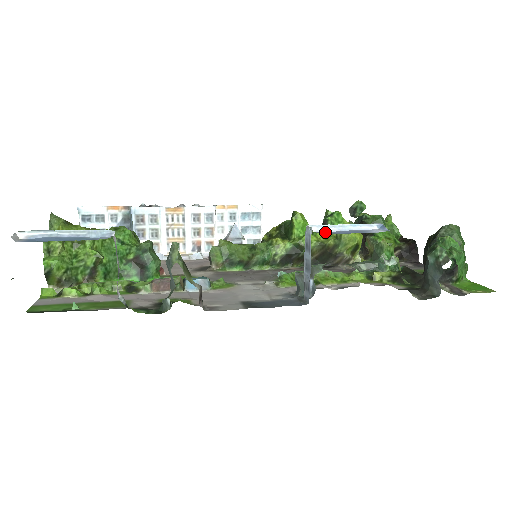
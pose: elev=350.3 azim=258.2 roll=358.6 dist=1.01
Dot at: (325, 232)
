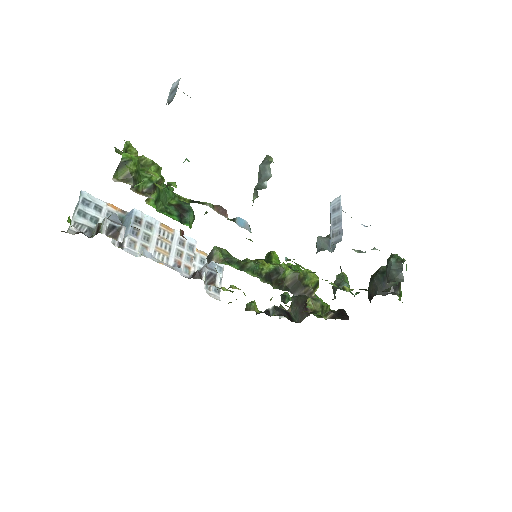
Dot at: occluded
